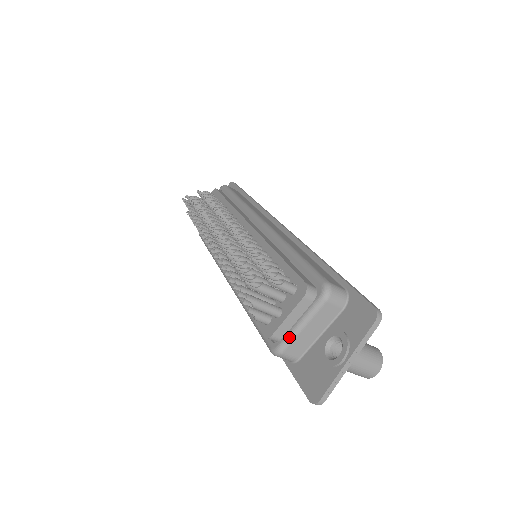
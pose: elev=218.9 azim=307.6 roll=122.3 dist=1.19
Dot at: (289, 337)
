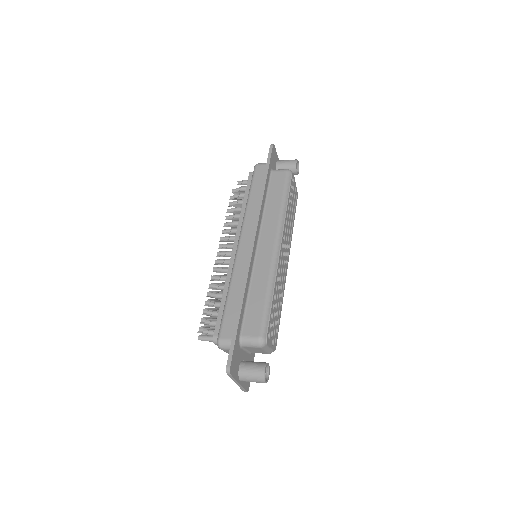
Dot at: occluded
